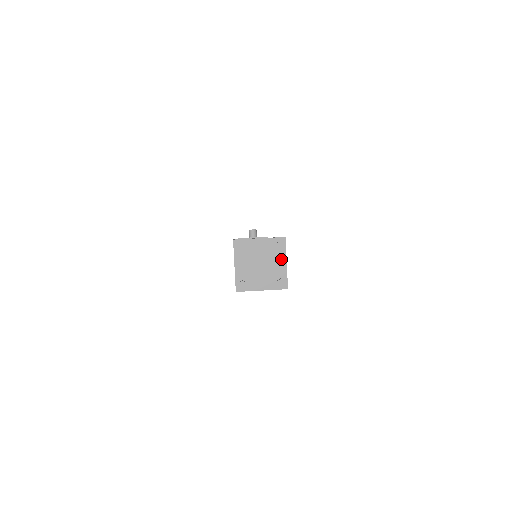
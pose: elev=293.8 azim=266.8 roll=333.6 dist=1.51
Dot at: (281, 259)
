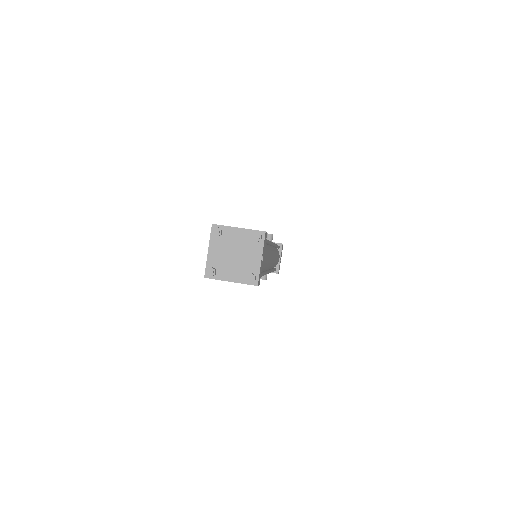
Dot at: (257, 253)
